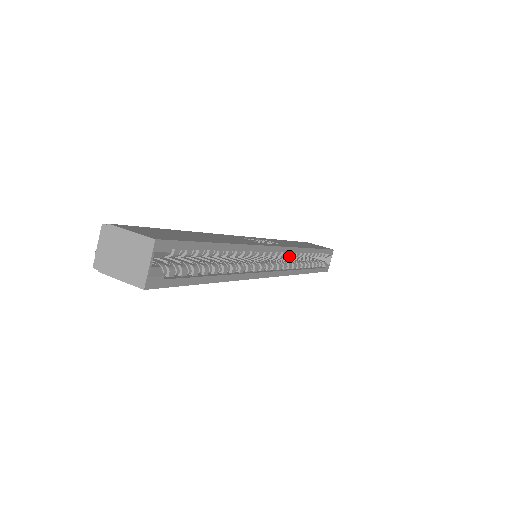
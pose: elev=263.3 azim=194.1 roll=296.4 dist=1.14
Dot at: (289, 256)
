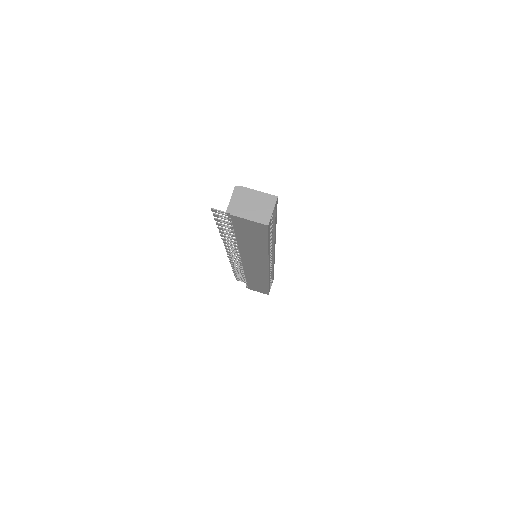
Dot at: occluded
